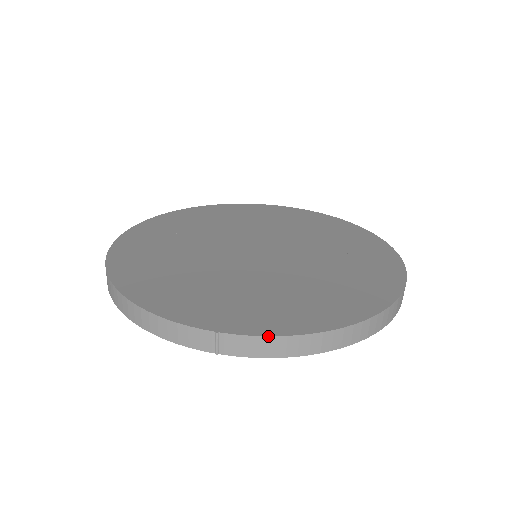
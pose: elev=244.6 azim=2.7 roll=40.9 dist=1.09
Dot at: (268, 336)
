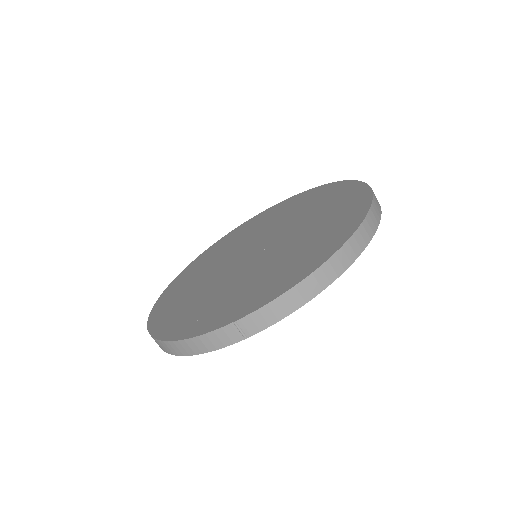
Dot at: (271, 301)
